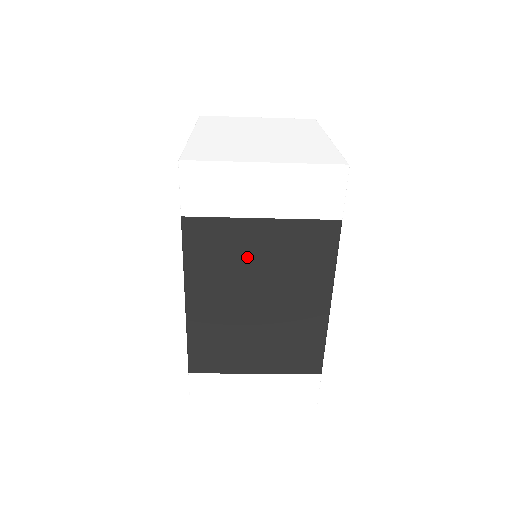
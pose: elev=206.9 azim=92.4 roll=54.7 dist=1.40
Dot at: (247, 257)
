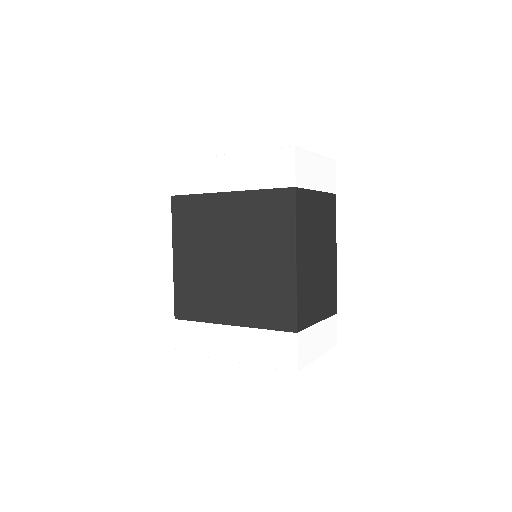
Dot at: (314, 220)
